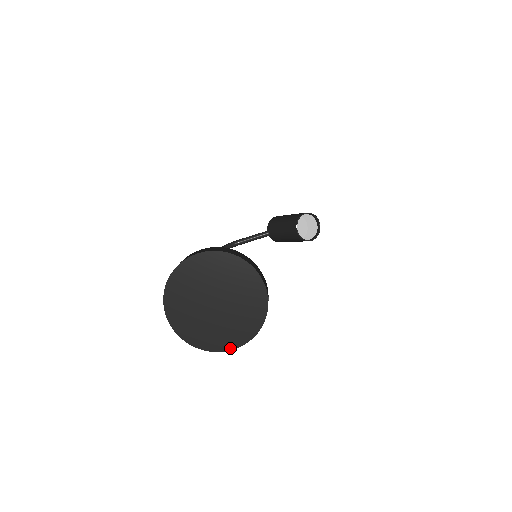
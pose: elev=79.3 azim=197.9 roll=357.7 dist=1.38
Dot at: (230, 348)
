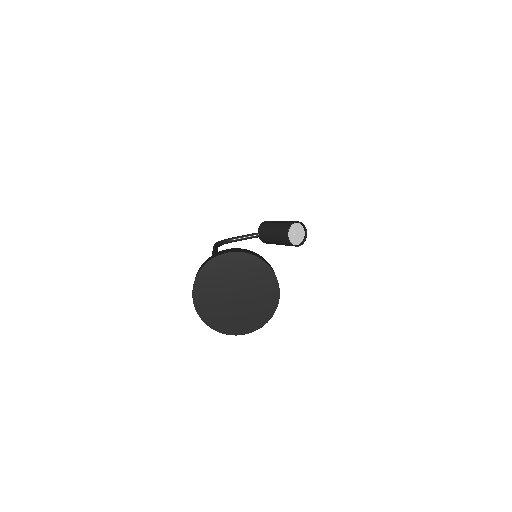
Dot at: (243, 333)
